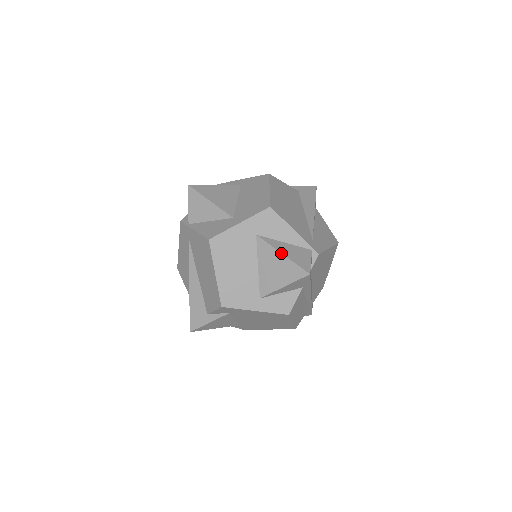
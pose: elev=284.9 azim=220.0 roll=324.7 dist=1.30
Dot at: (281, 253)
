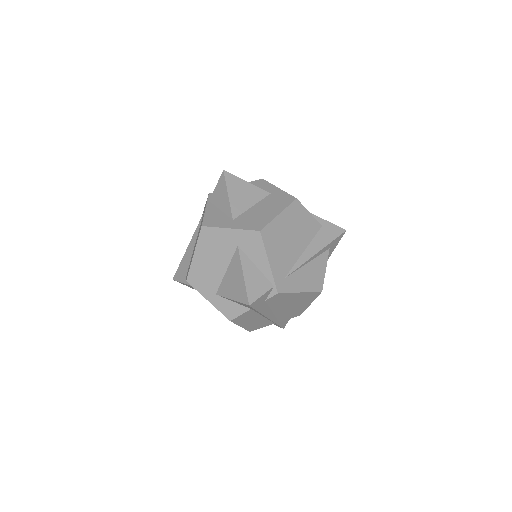
Dot at: (243, 273)
